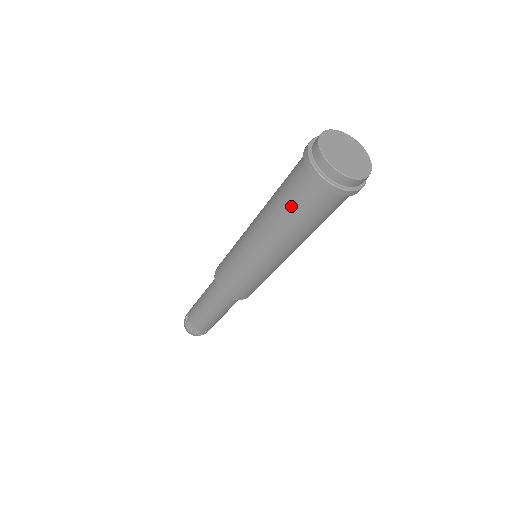
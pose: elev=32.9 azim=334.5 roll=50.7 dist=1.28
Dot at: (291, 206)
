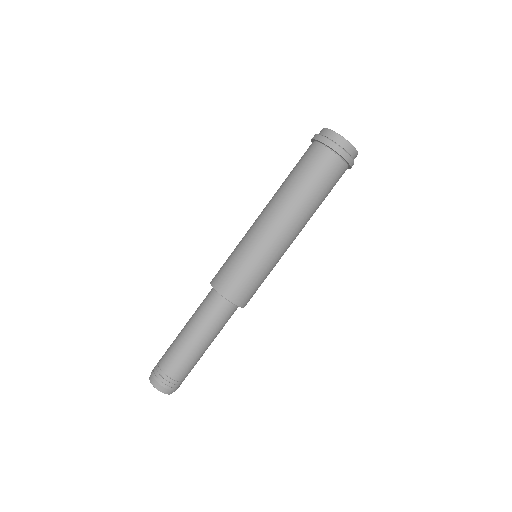
Dot at: (302, 172)
